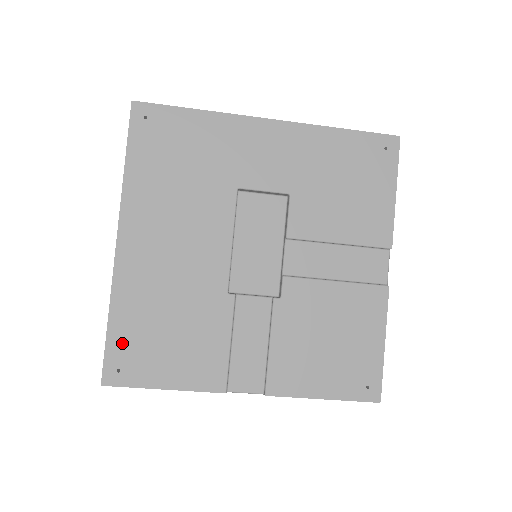
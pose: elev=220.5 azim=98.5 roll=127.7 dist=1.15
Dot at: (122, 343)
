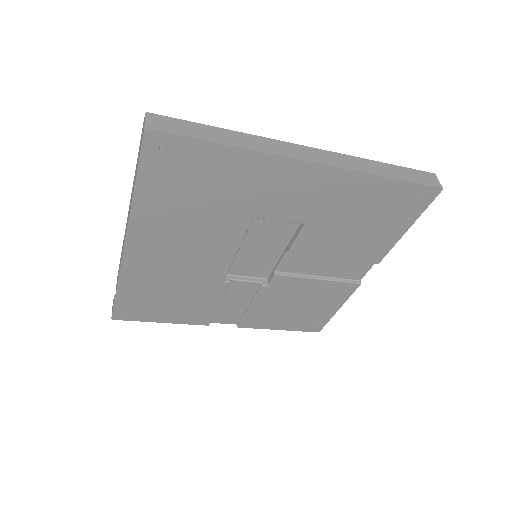
Dot at: (129, 302)
